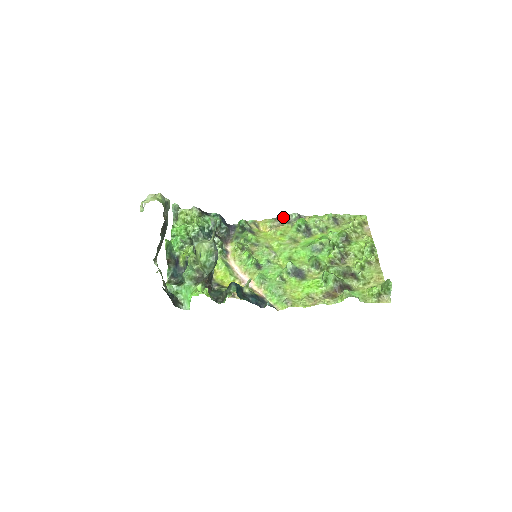
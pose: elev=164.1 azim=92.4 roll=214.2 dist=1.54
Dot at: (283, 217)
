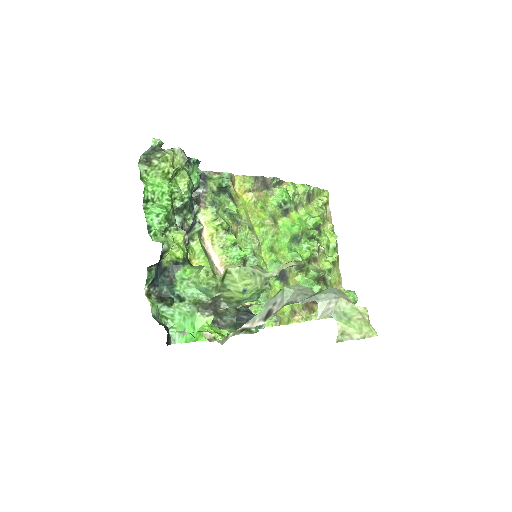
Dot at: (264, 178)
